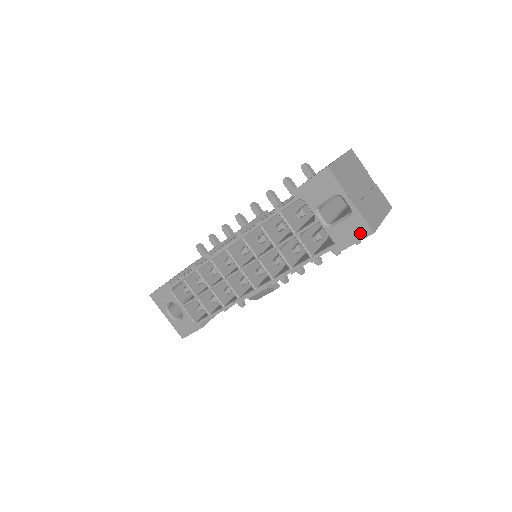
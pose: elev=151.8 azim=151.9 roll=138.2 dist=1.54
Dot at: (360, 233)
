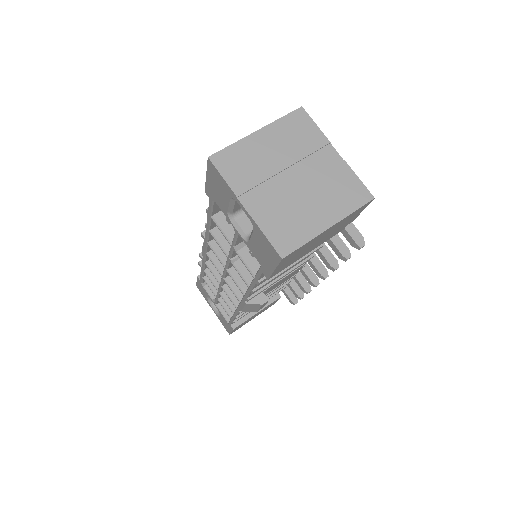
Dot at: (271, 256)
